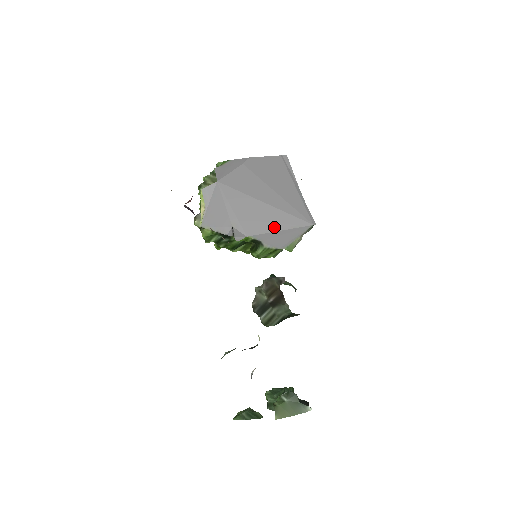
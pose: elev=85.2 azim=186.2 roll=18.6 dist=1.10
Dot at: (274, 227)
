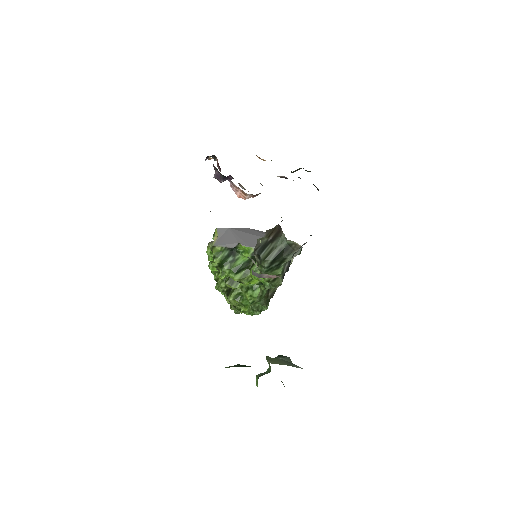
Dot at: occluded
